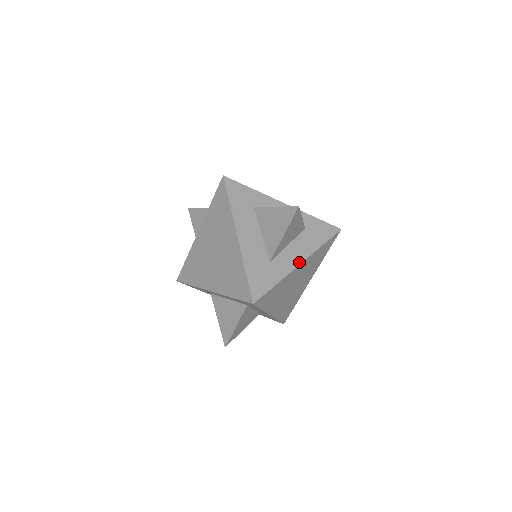
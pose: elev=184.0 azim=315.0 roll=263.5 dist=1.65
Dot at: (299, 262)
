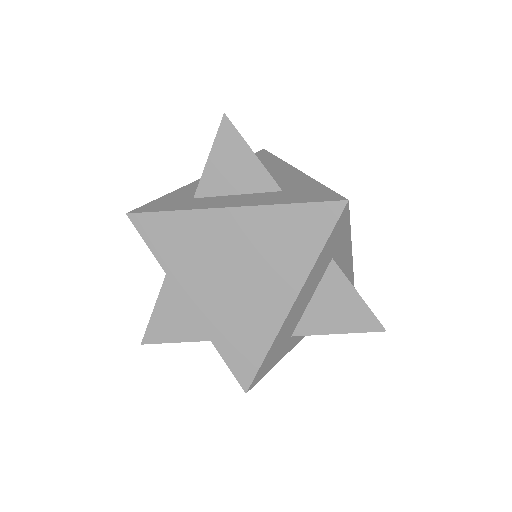
Dot at: occluded
